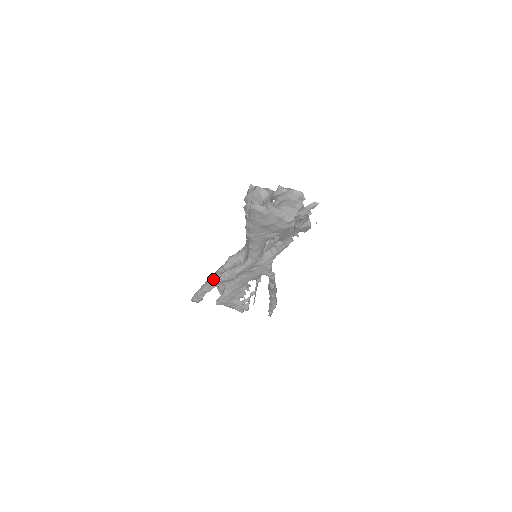
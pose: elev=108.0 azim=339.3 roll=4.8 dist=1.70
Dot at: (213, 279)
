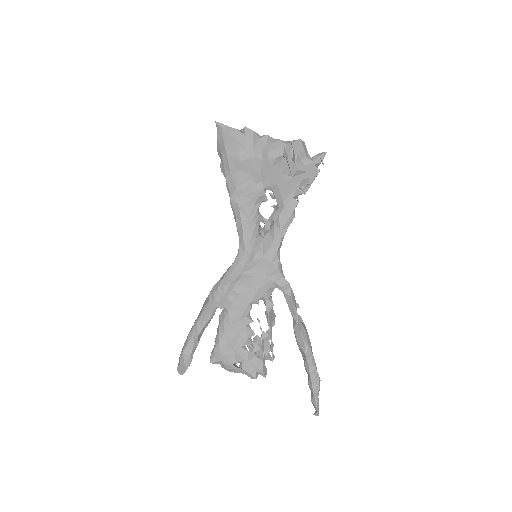
Dot at: (201, 311)
